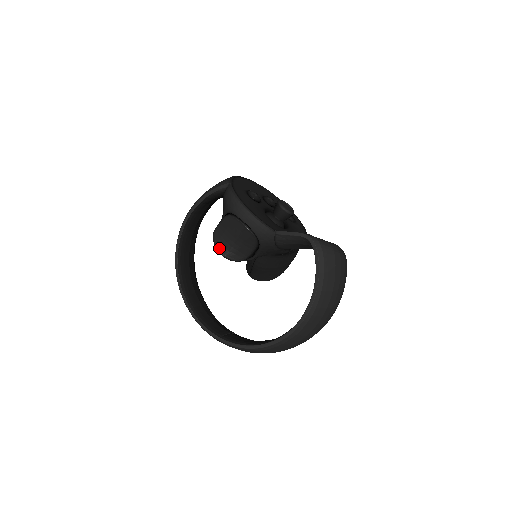
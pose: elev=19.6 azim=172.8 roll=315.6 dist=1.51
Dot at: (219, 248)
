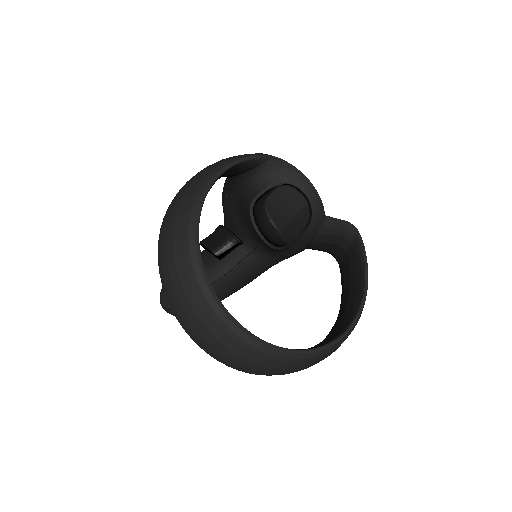
Dot at: (275, 221)
